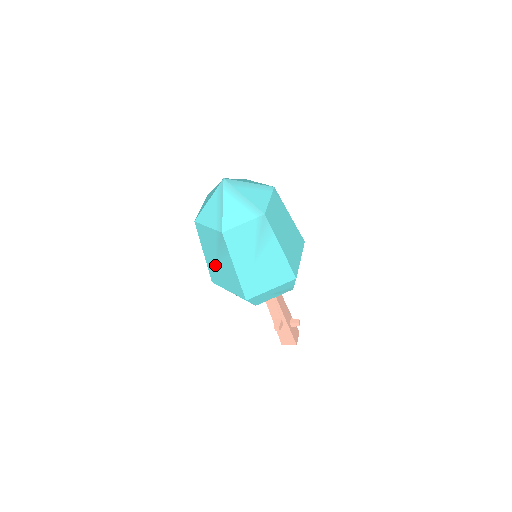
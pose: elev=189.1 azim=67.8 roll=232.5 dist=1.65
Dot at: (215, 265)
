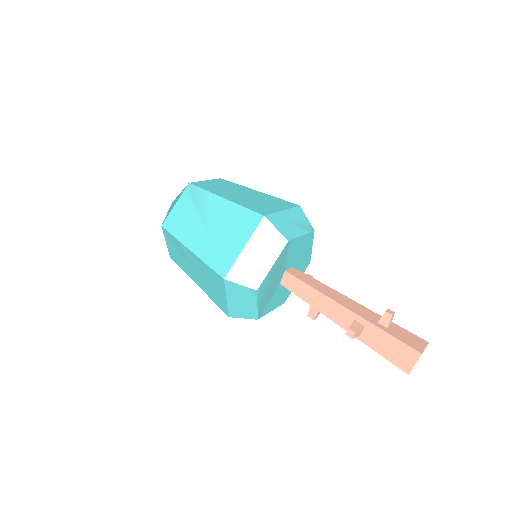
Dot at: (203, 283)
